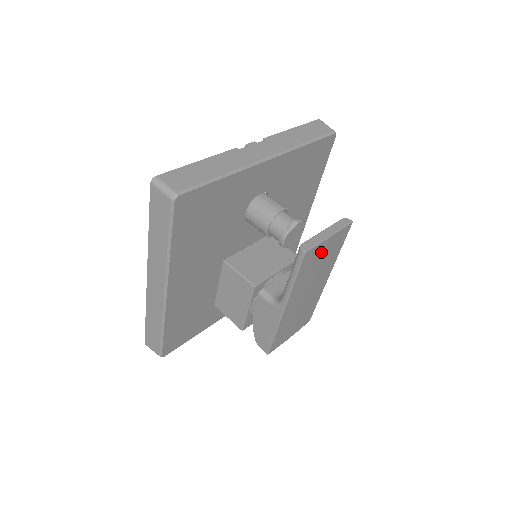
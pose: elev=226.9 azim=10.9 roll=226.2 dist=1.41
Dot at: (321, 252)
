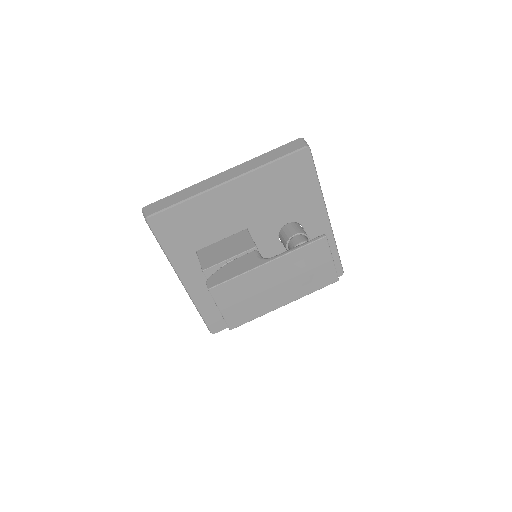
Dot at: (320, 261)
